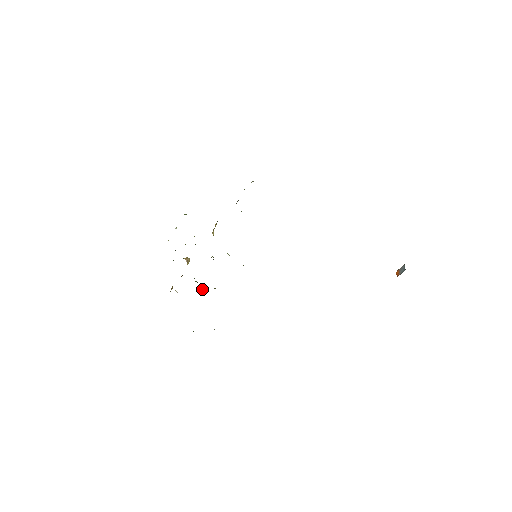
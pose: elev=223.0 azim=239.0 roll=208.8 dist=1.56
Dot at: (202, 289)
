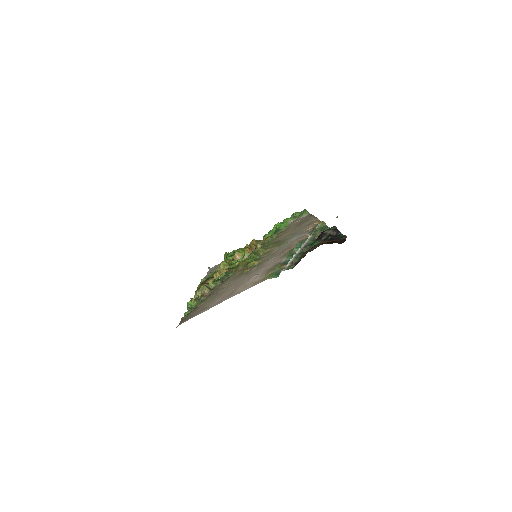
Dot at: occluded
